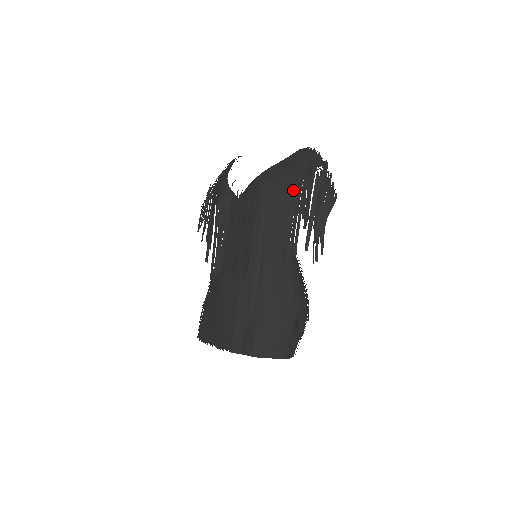
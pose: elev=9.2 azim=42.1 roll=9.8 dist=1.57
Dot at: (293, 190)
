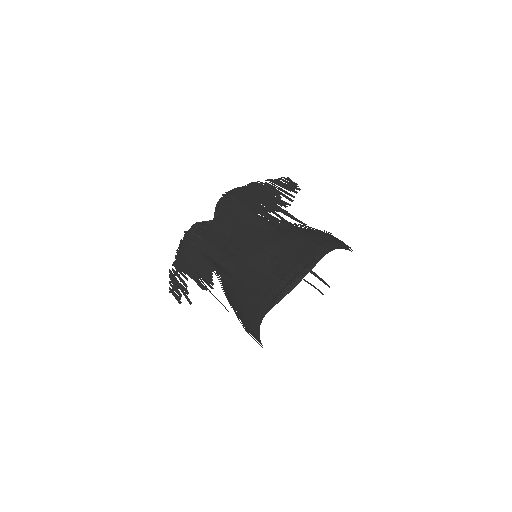
Dot at: (252, 189)
